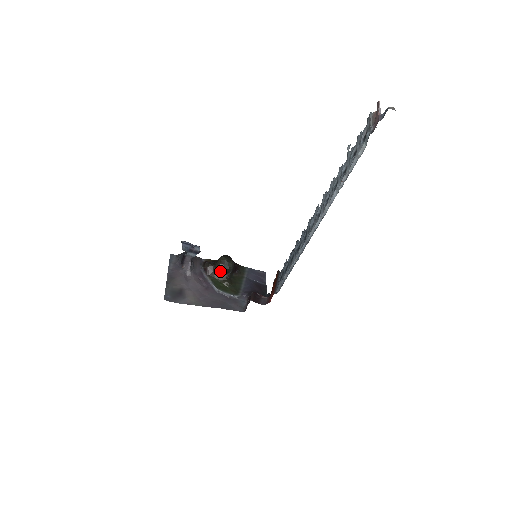
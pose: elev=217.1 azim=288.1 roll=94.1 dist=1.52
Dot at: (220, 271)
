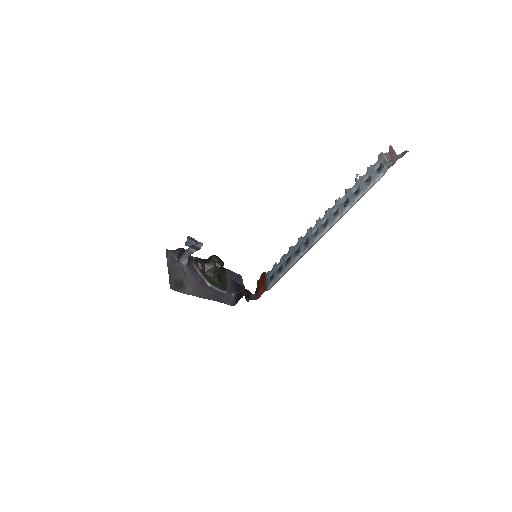
Dot at: (212, 269)
